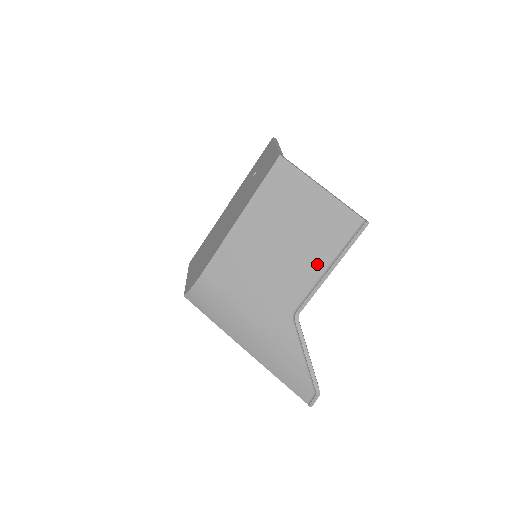
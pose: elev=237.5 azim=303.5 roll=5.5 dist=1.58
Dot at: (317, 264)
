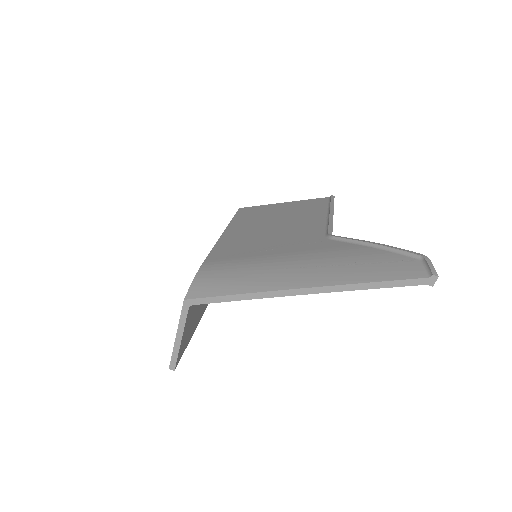
Dot at: (317, 217)
